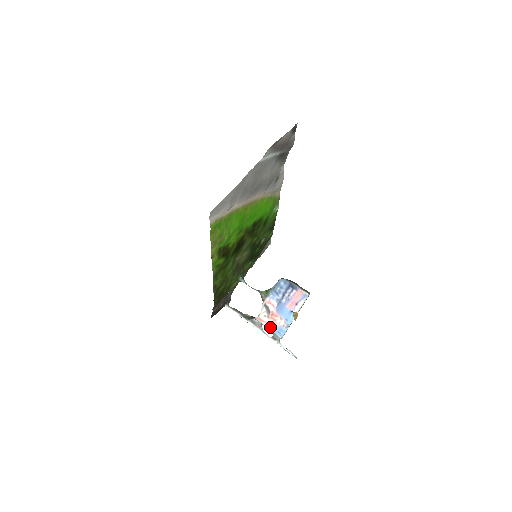
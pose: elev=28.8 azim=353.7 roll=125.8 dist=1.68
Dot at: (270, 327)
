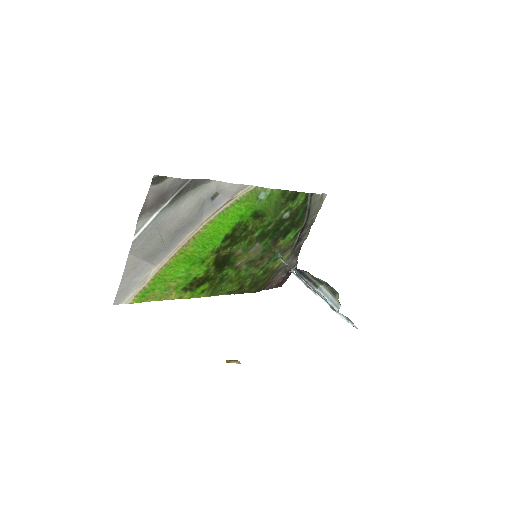
Dot at: occluded
